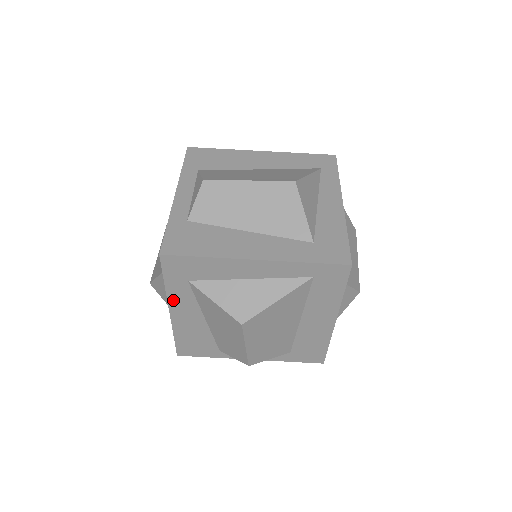
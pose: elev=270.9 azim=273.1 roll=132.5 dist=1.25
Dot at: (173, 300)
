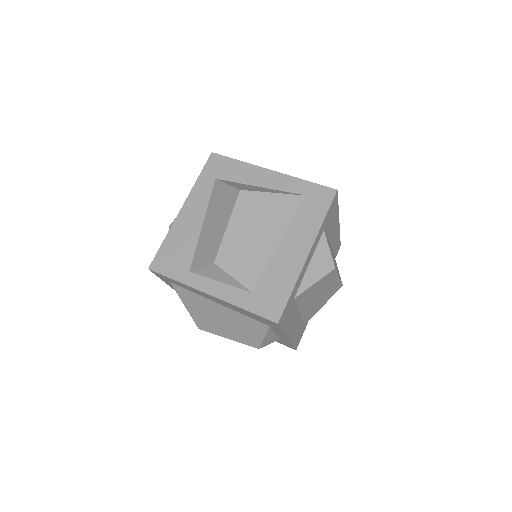
Dot at: (193, 196)
